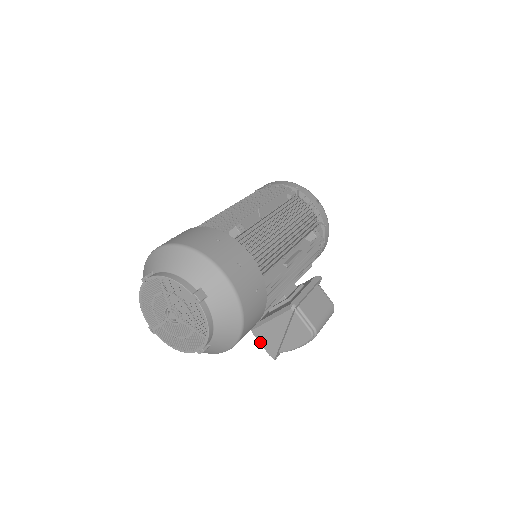
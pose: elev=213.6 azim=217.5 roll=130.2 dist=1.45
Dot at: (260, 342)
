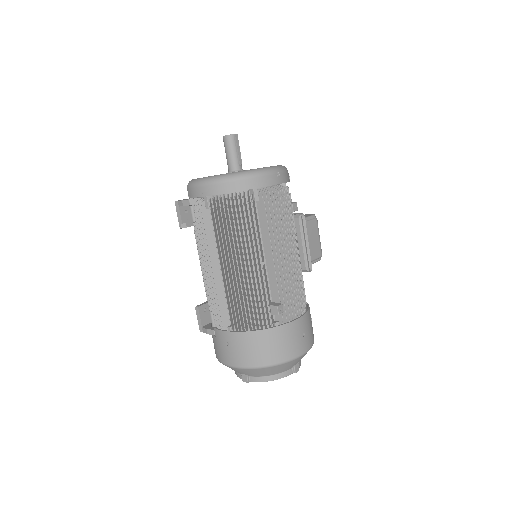
Dot at: occluded
